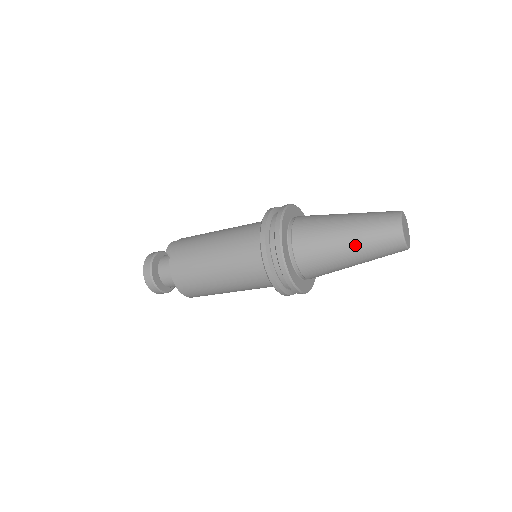
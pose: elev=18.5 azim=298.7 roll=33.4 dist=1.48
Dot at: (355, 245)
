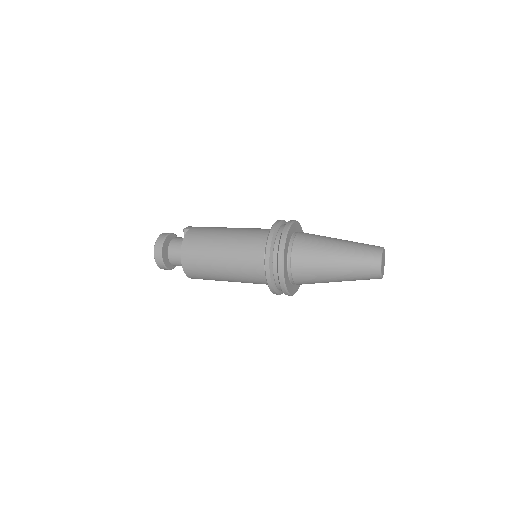
Dot at: (342, 258)
